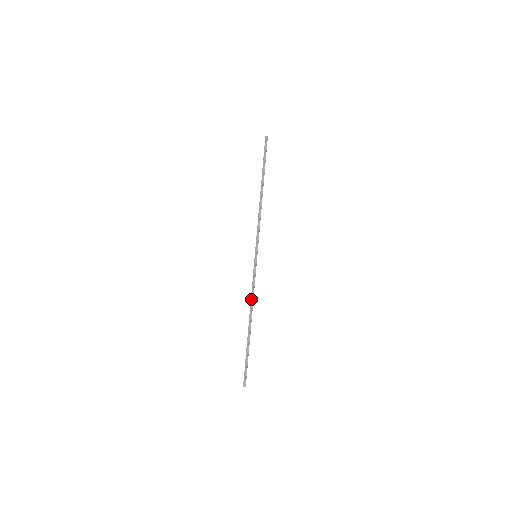
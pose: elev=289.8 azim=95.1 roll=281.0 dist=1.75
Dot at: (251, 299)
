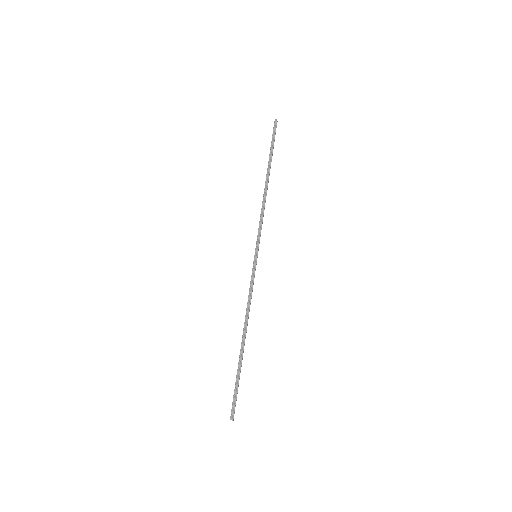
Dot at: (247, 308)
